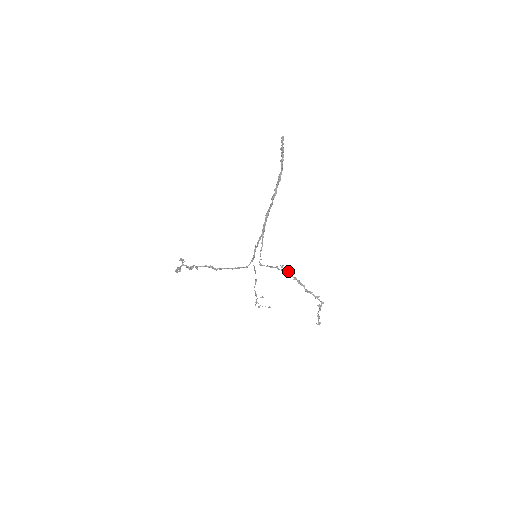
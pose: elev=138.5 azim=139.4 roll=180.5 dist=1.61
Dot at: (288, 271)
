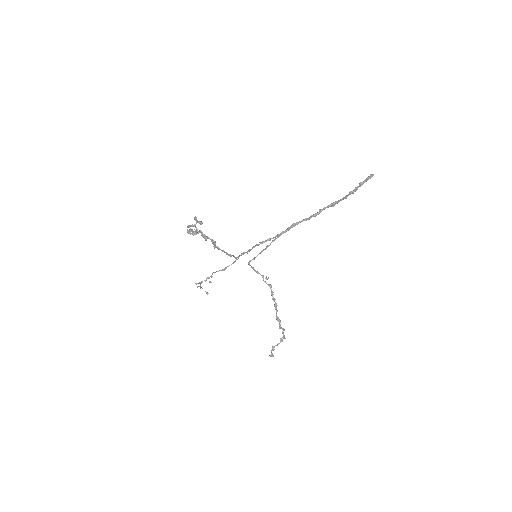
Dot at: (271, 287)
